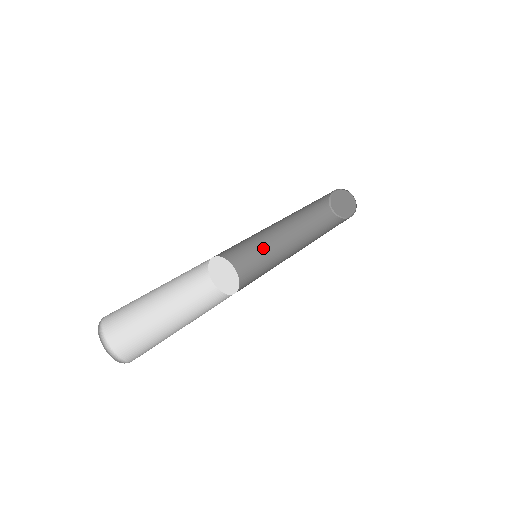
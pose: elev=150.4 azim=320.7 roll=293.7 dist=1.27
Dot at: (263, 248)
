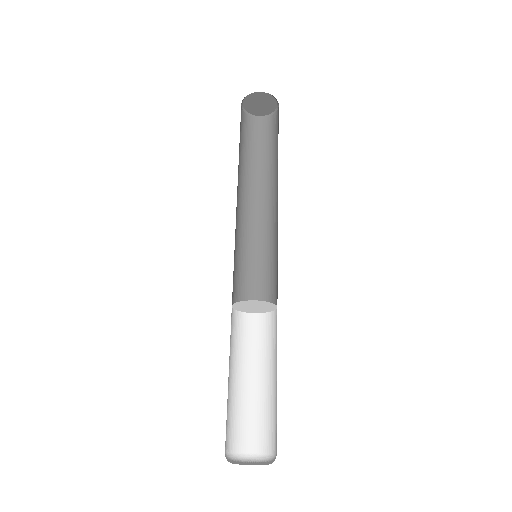
Dot at: occluded
